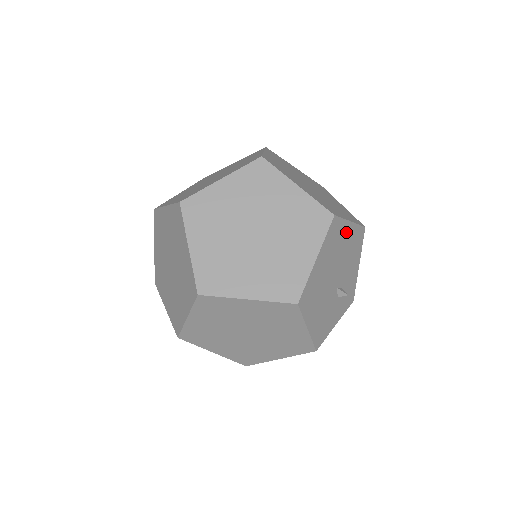
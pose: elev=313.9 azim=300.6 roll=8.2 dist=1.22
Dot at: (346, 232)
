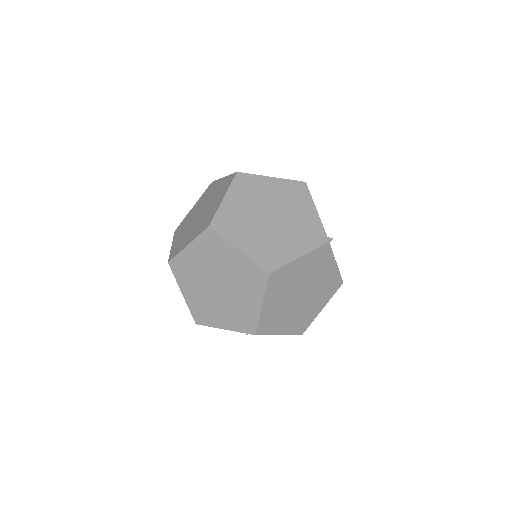
Dot at: occluded
